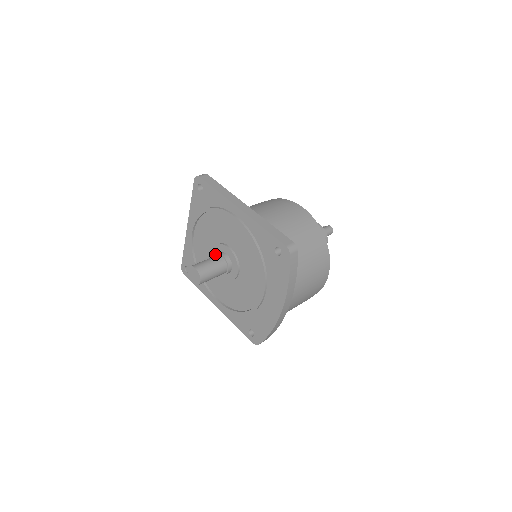
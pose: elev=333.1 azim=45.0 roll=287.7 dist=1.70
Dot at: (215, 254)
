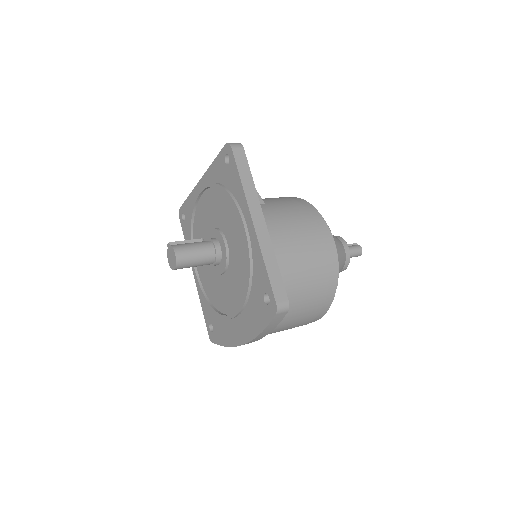
Dot at: occluded
